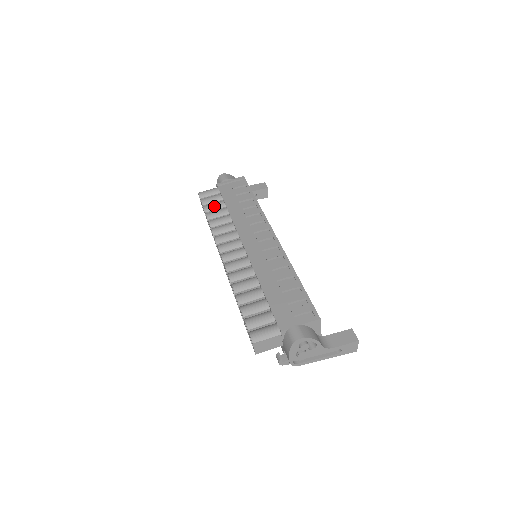
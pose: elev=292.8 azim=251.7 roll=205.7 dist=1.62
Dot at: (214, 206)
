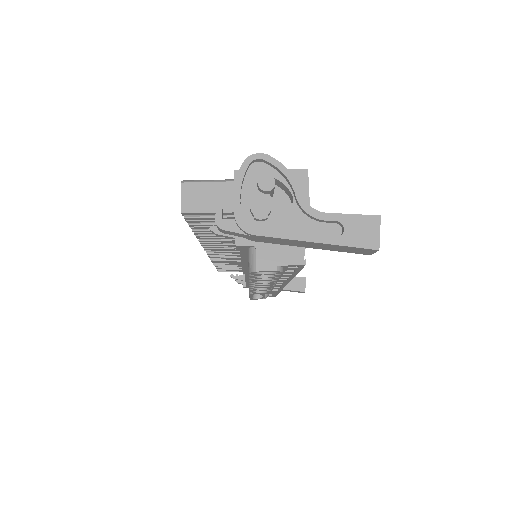
Dot at: occluded
